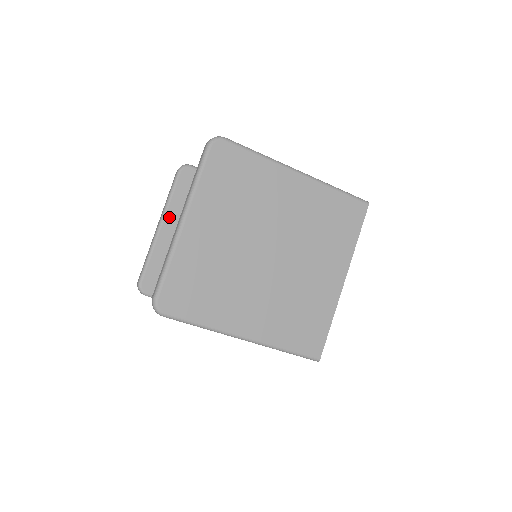
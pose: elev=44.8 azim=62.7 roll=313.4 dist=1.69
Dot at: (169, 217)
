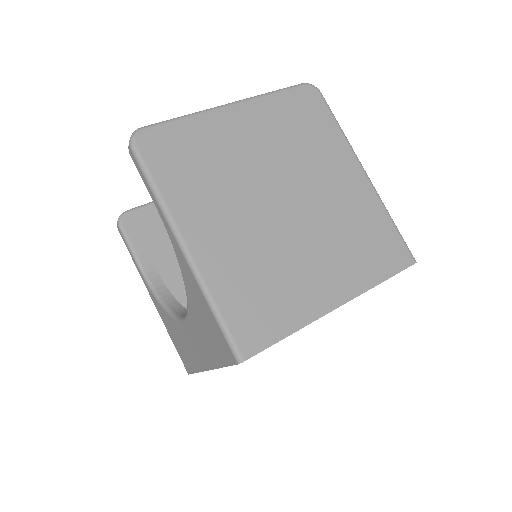
Dot at: occluded
